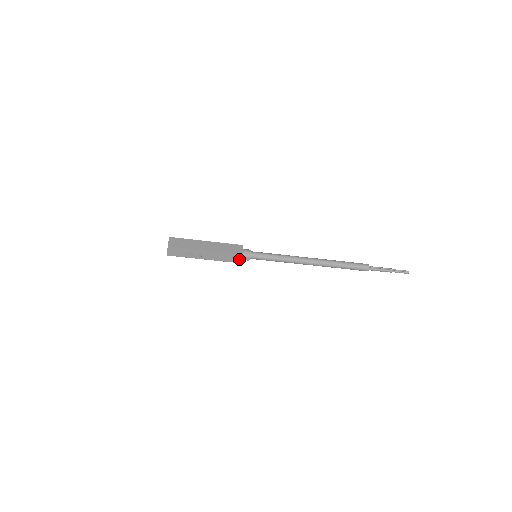
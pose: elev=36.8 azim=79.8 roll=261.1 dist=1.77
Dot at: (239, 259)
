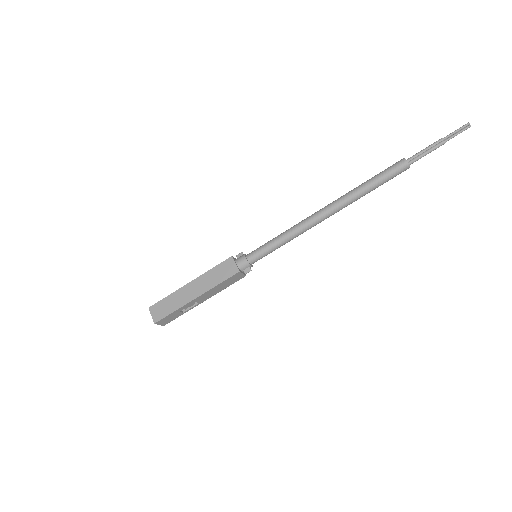
Dot at: (240, 276)
